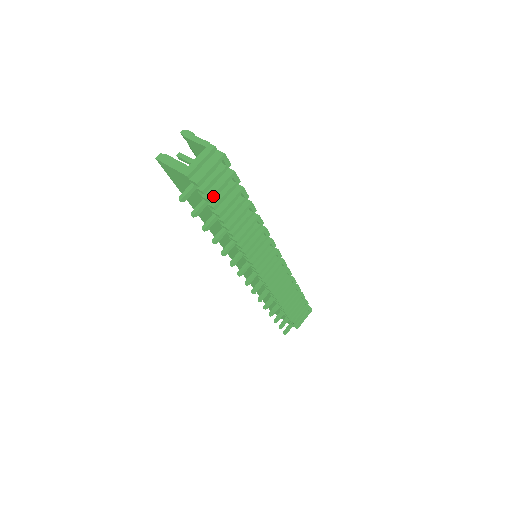
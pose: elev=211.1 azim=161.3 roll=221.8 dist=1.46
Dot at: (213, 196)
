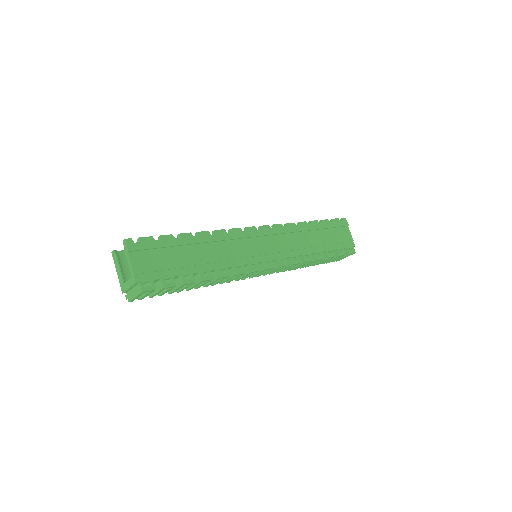
Dot at: (152, 296)
